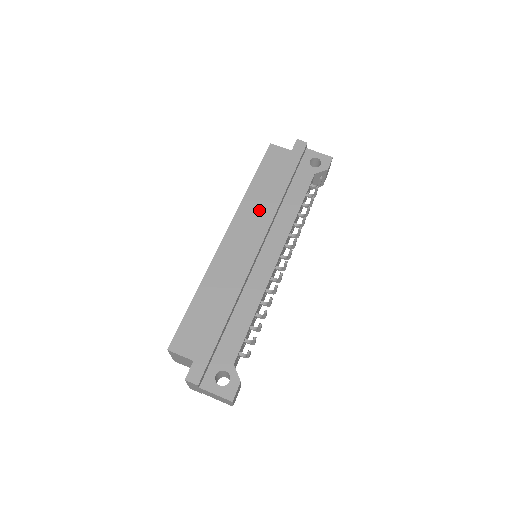
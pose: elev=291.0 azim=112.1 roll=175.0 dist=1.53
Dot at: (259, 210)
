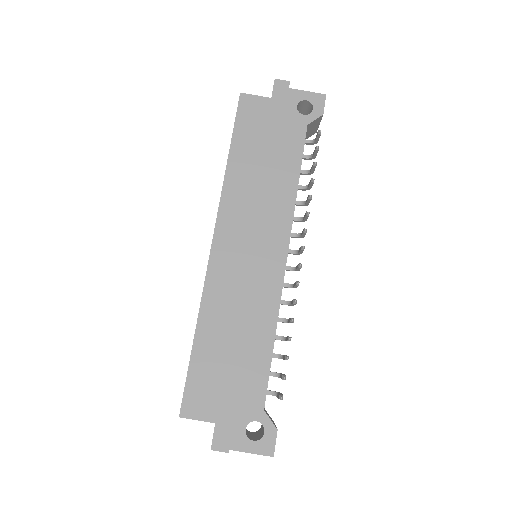
Dot at: (248, 197)
